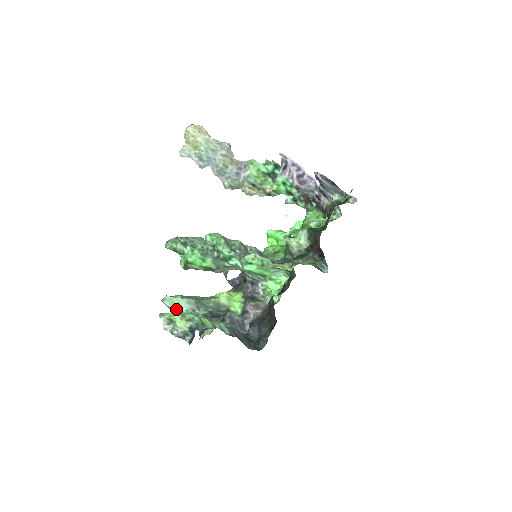
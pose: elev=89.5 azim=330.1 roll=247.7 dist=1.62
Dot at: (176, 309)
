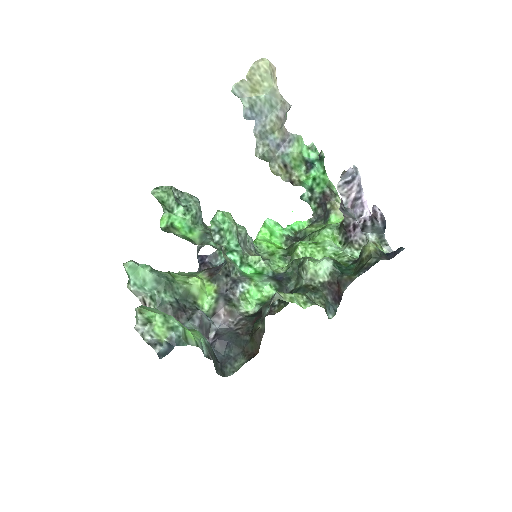
Dot at: (138, 283)
